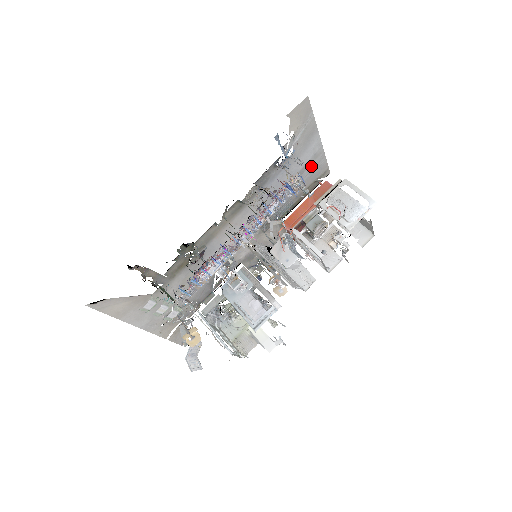
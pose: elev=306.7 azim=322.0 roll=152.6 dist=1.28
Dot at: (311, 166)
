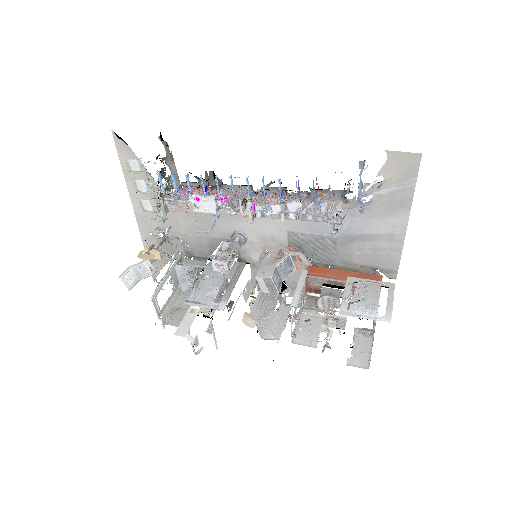
Dot at: (380, 244)
